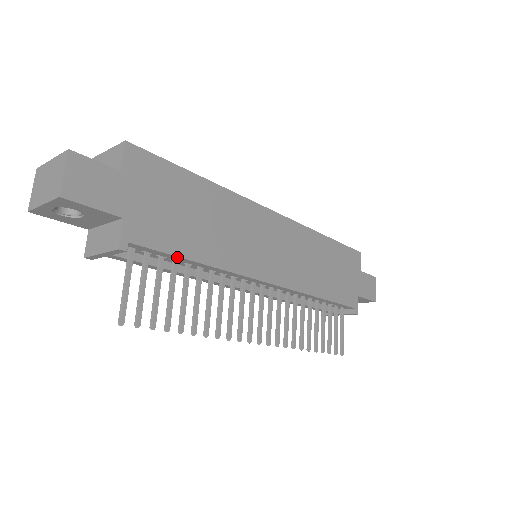
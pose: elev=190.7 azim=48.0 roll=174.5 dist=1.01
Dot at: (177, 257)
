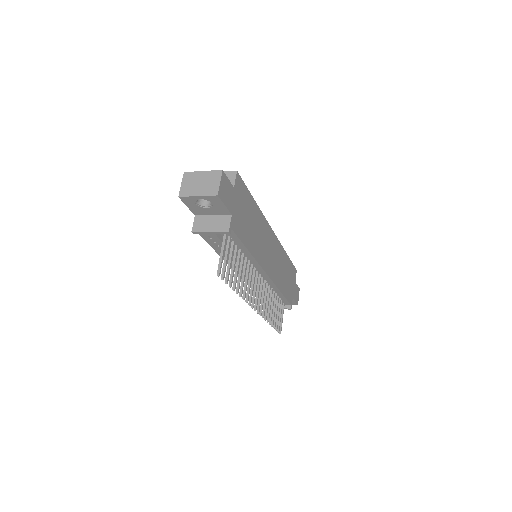
Dot at: (242, 244)
